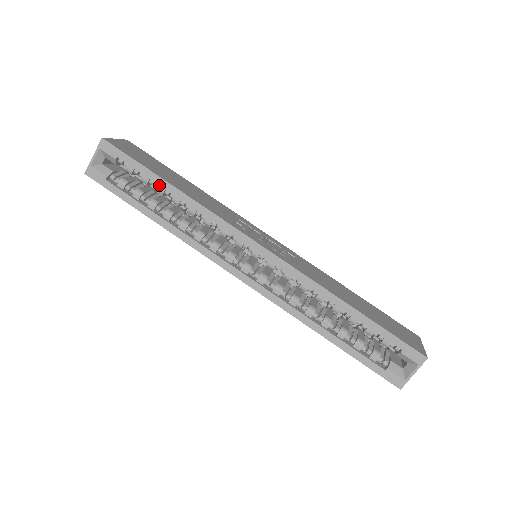
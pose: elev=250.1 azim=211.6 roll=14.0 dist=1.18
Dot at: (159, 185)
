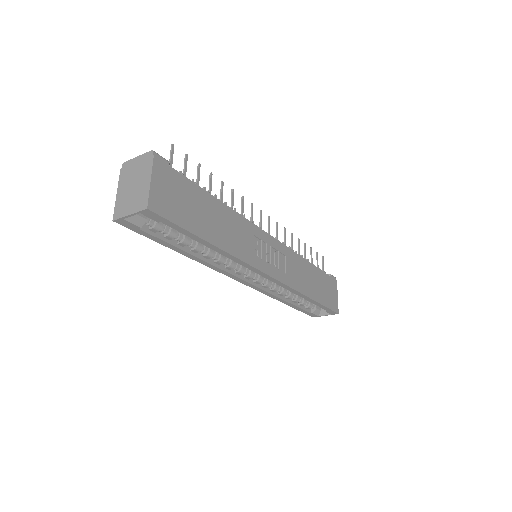
Dot at: (199, 242)
